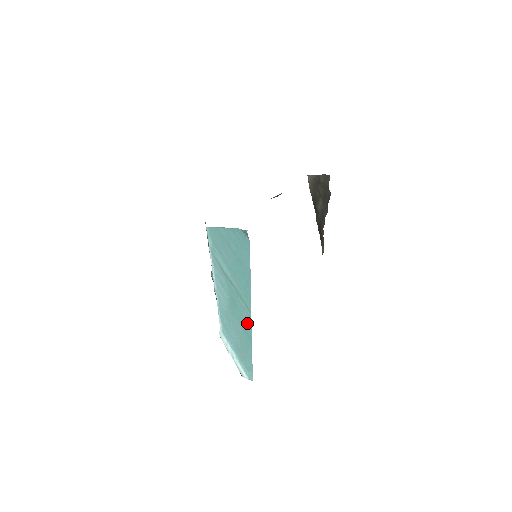
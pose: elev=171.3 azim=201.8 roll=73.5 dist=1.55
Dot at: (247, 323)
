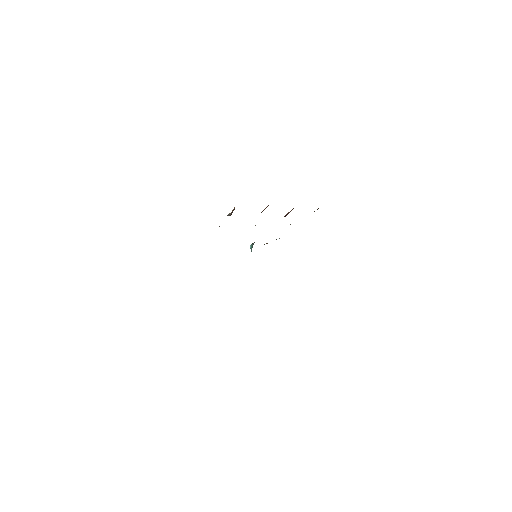
Dot at: occluded
